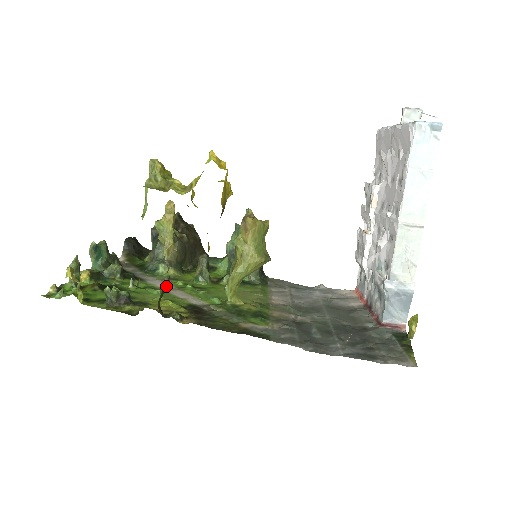
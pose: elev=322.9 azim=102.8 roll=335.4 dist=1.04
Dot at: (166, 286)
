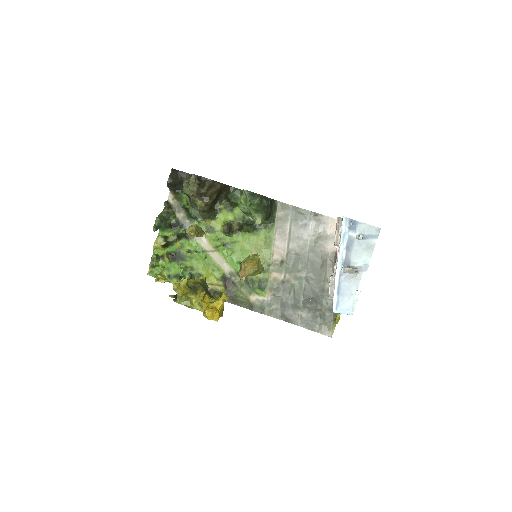
Dot at: occluded
